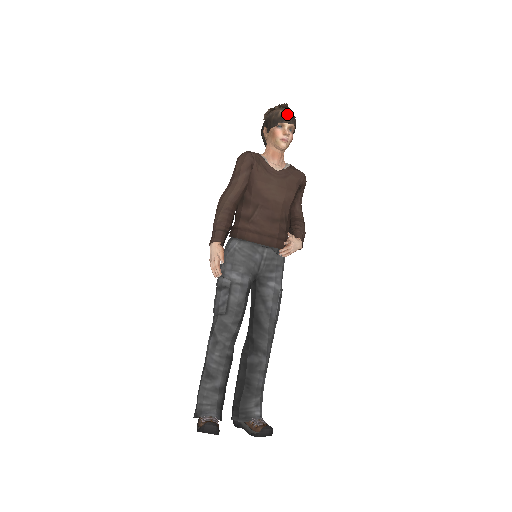
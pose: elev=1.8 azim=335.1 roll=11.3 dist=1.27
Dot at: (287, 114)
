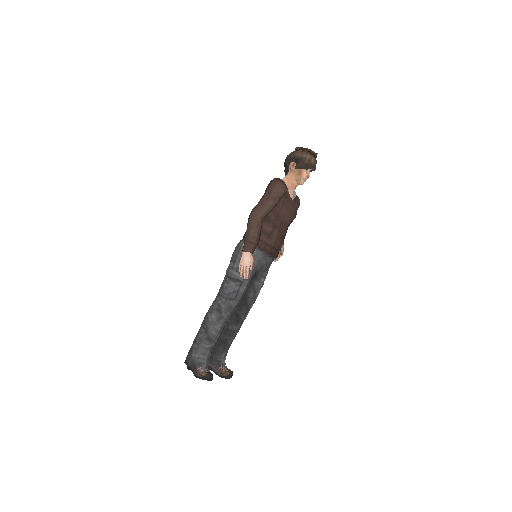
Dot at: occluded
